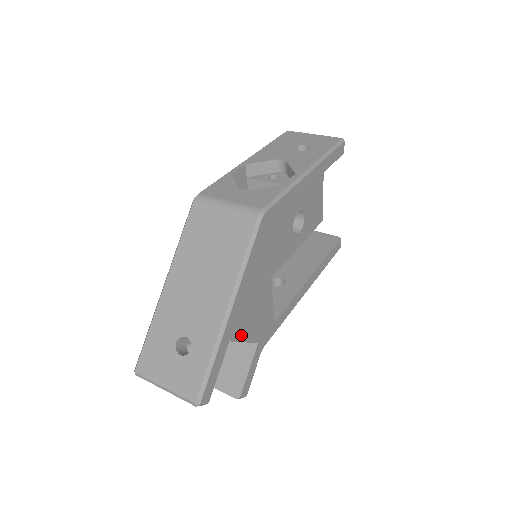
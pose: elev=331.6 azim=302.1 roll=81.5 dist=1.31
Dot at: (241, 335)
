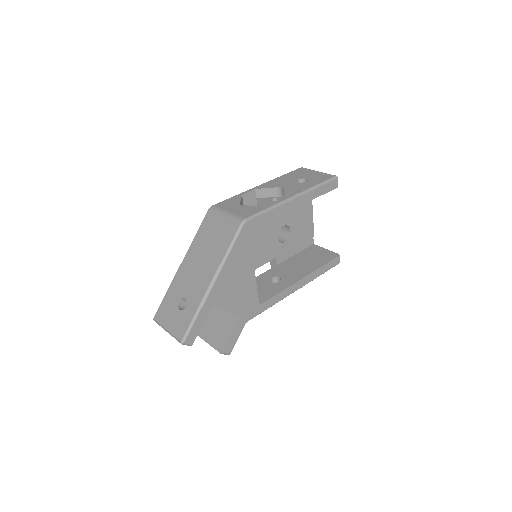
Dot at: (224, 305)
